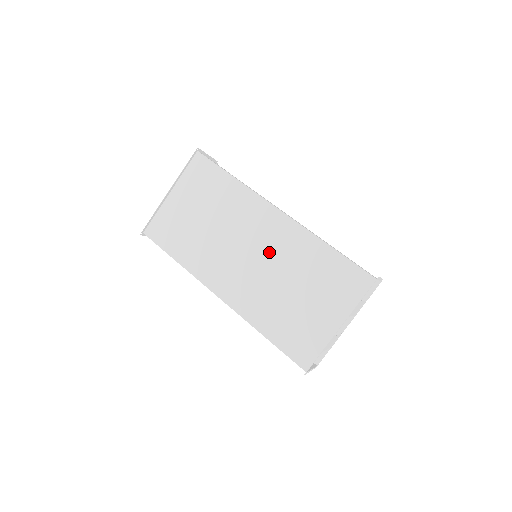
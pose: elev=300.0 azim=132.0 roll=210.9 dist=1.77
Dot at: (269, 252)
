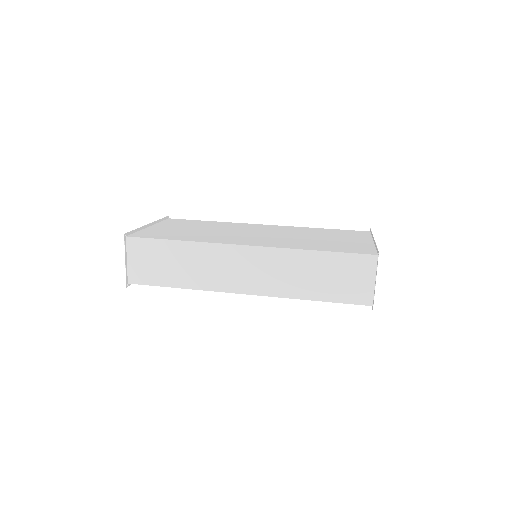
Dot at: (275, 232)
